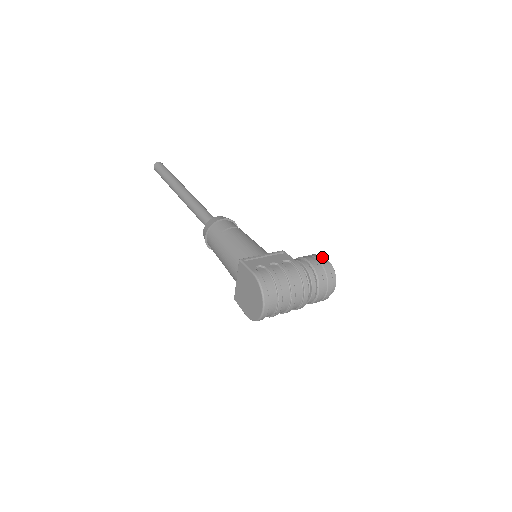
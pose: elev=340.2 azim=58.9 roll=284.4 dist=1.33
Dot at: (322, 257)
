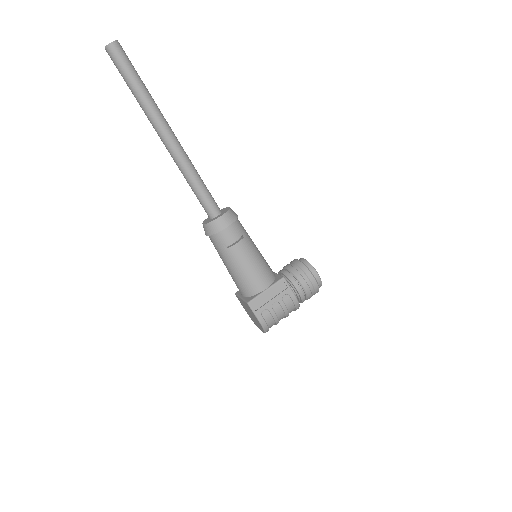
Dot at: (315, 273)
